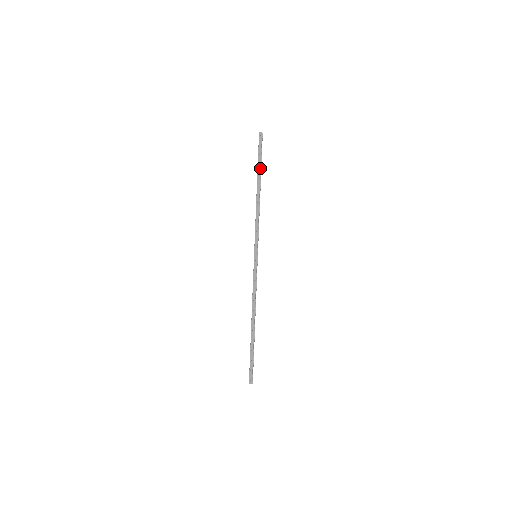
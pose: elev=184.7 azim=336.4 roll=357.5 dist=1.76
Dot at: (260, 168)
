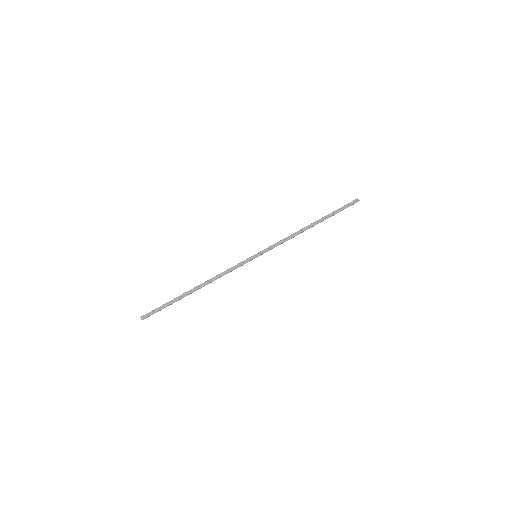
Dot at: (331, 216)
